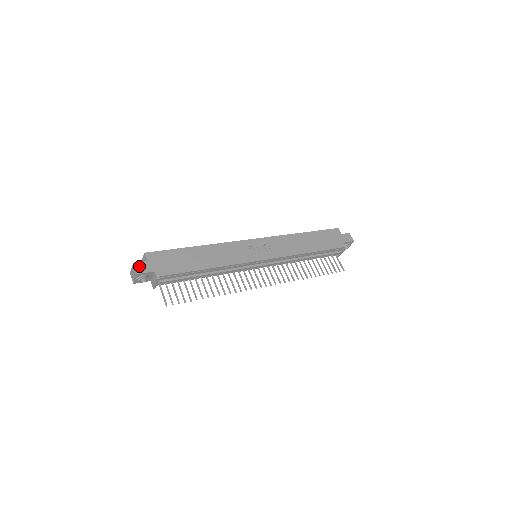
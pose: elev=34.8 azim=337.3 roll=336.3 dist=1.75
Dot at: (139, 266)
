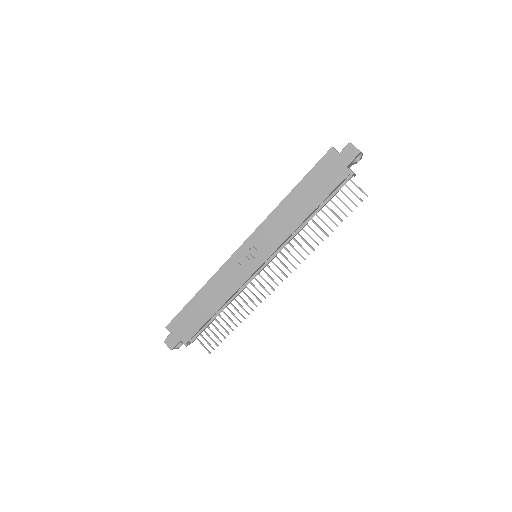
Dot at: (168, 342)
